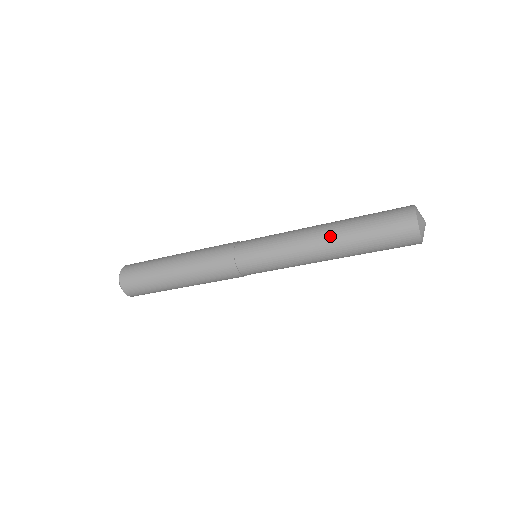
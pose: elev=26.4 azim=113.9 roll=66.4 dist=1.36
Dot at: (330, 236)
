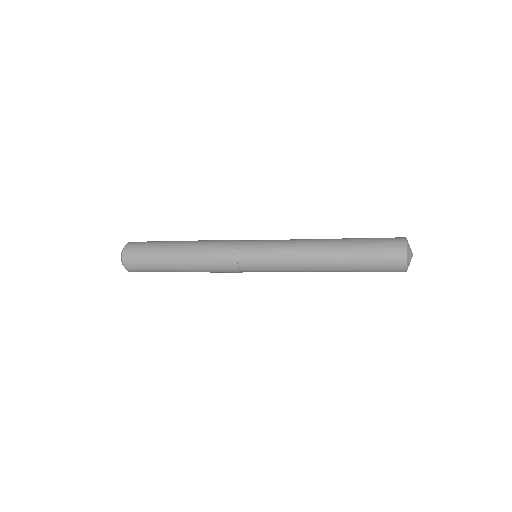
Dot at: (328, 255)
